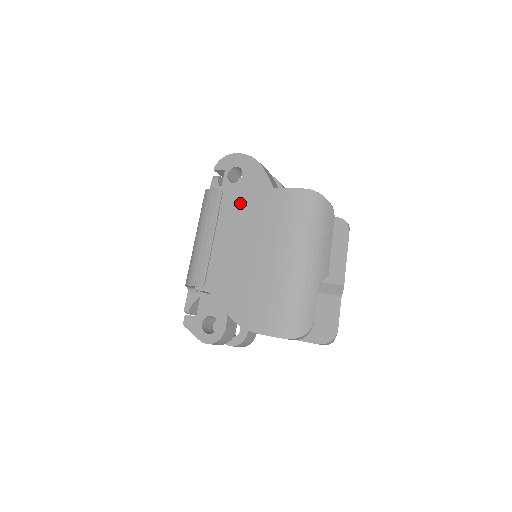
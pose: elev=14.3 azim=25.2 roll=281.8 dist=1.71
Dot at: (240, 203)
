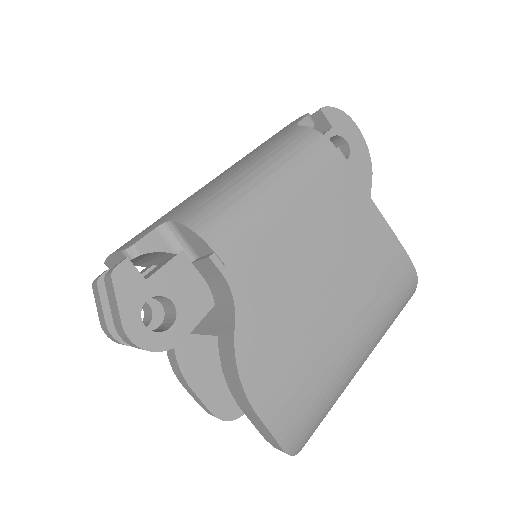
Dot at: (353, 207)
